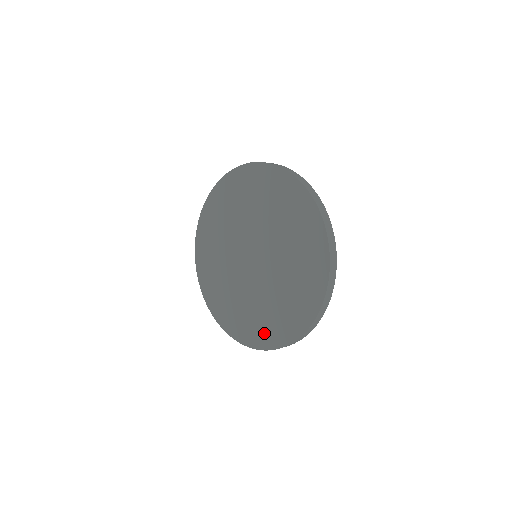
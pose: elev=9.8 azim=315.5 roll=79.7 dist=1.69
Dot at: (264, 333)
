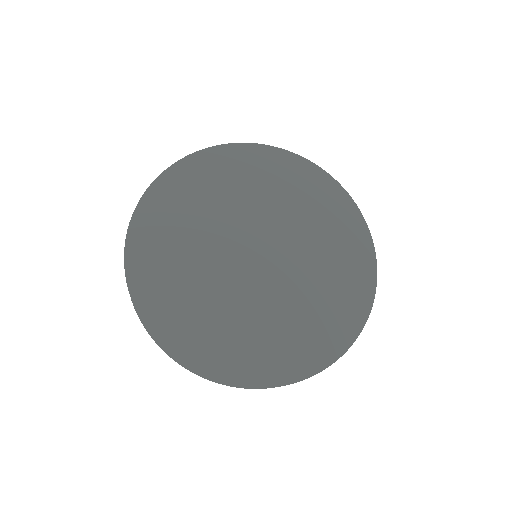
Dot at: (266, 361)
